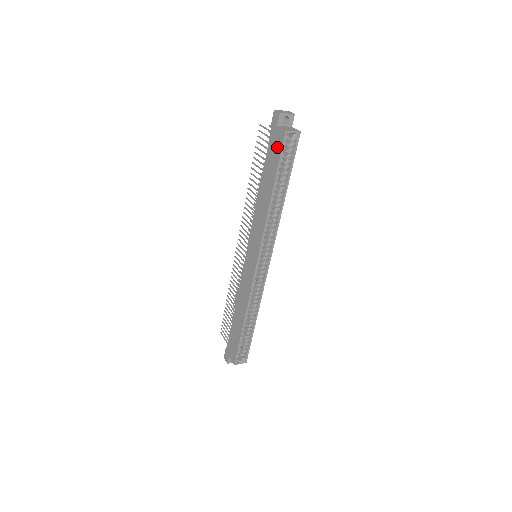
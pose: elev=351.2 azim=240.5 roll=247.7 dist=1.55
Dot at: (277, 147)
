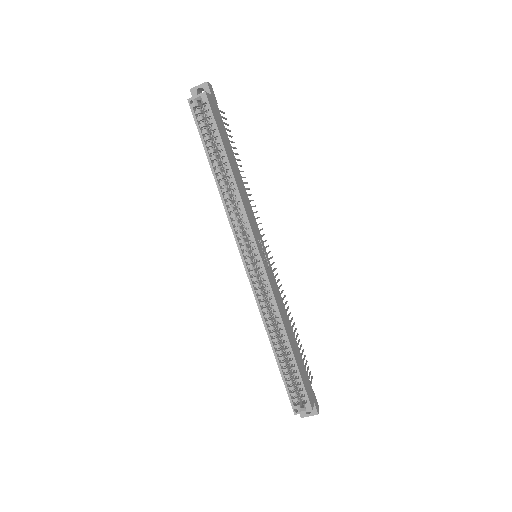
Dot at: occluded
